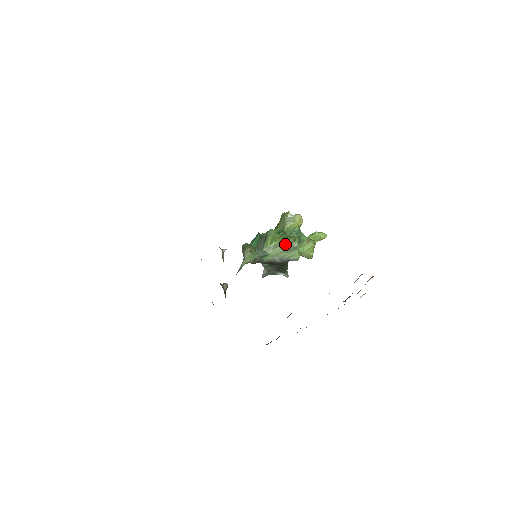
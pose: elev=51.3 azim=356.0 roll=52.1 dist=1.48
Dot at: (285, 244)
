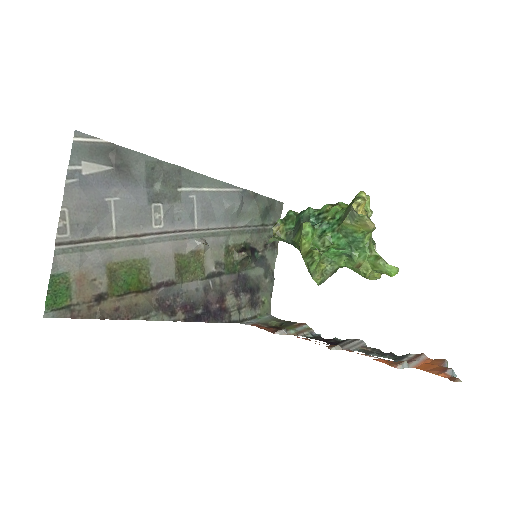
Dot at: (303, 259)
